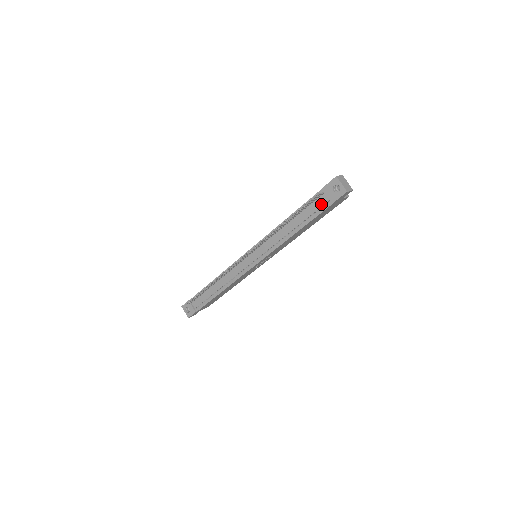
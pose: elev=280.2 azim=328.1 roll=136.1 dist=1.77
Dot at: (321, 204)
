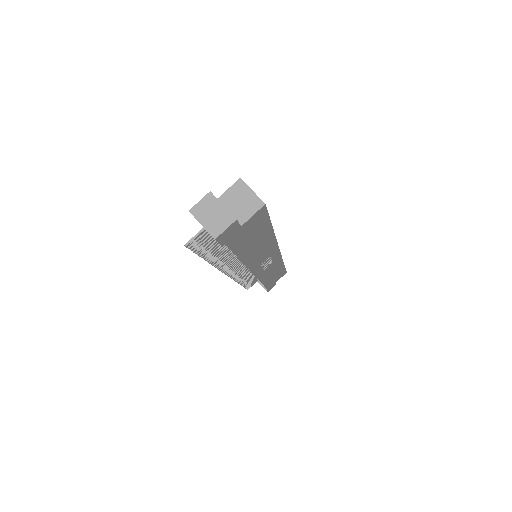
Dot at: occluded
